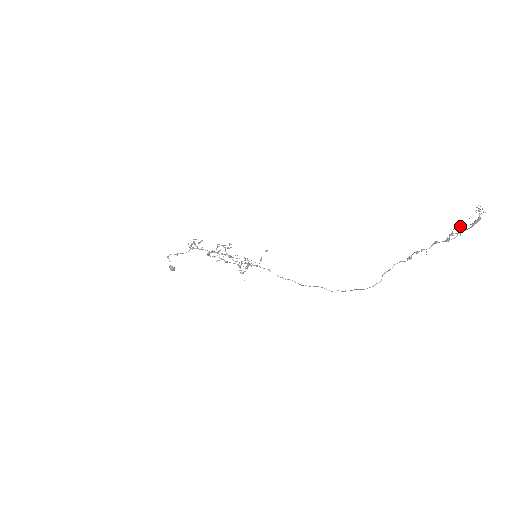
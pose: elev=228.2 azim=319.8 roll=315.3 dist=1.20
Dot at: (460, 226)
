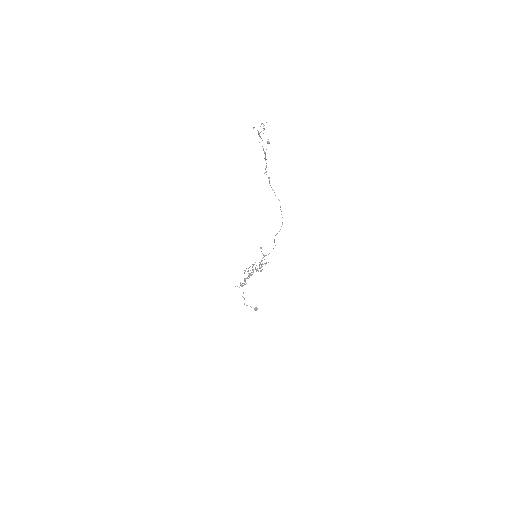
Dot at: occluded
